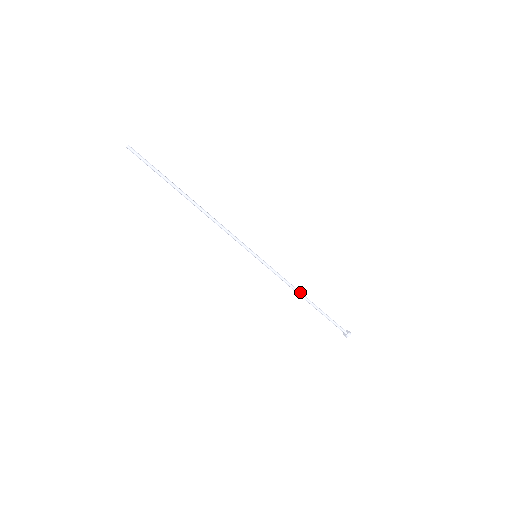
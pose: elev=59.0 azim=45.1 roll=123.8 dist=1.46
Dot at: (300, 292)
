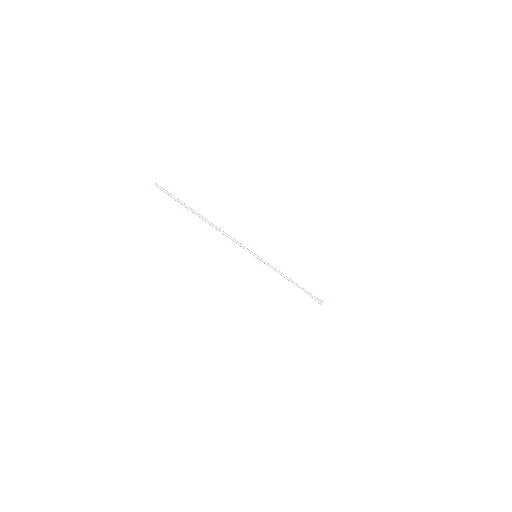
Dot at: occluded
